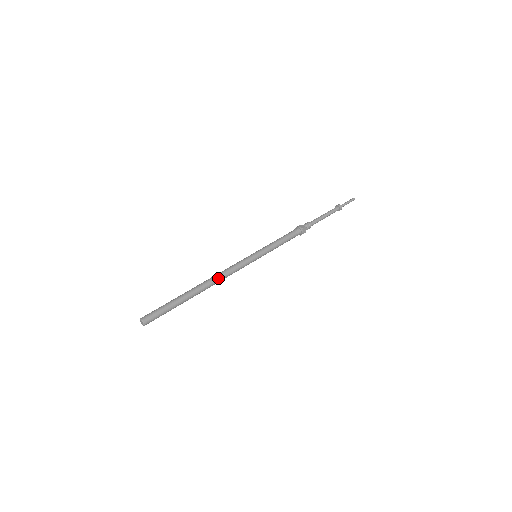
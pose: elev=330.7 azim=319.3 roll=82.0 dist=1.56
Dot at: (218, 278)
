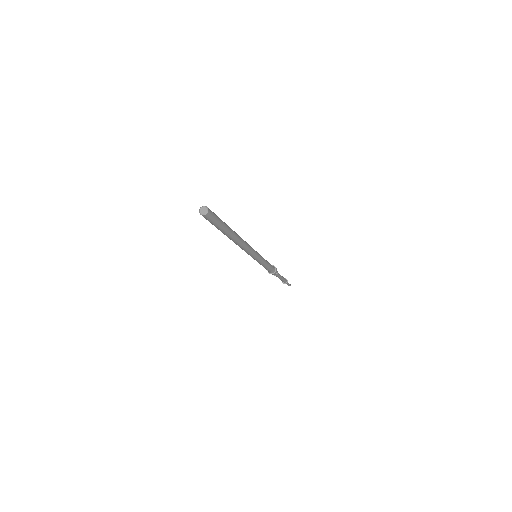
Dot at: (243, 240)
